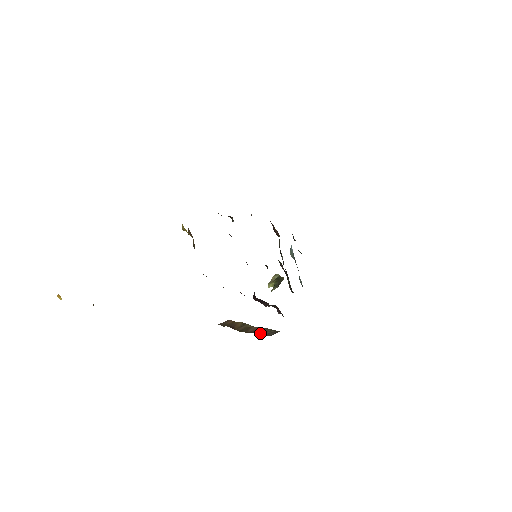
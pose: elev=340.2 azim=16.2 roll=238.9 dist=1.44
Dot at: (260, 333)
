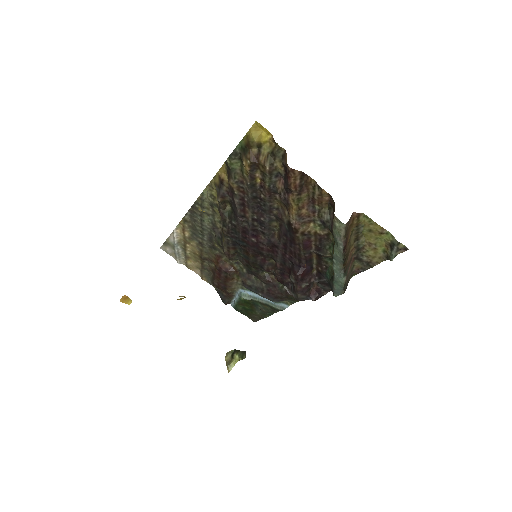
Dot at: (346, 276)
